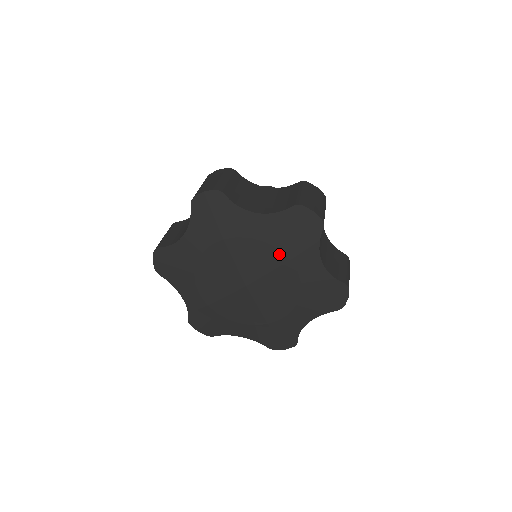
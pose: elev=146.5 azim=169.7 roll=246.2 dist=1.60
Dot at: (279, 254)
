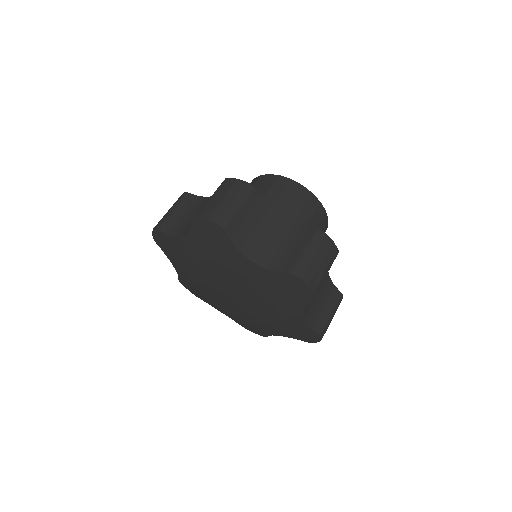
Dot at: (264, 296)
